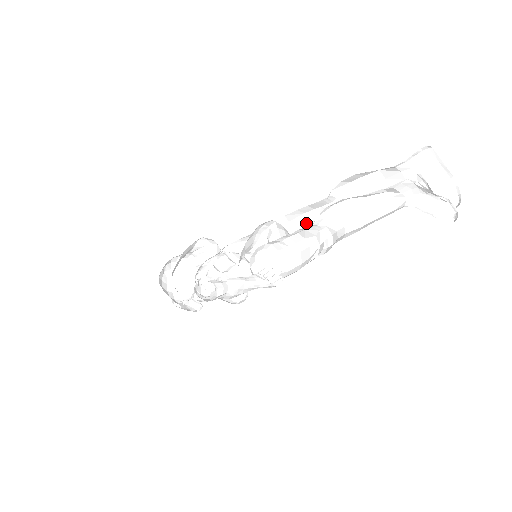
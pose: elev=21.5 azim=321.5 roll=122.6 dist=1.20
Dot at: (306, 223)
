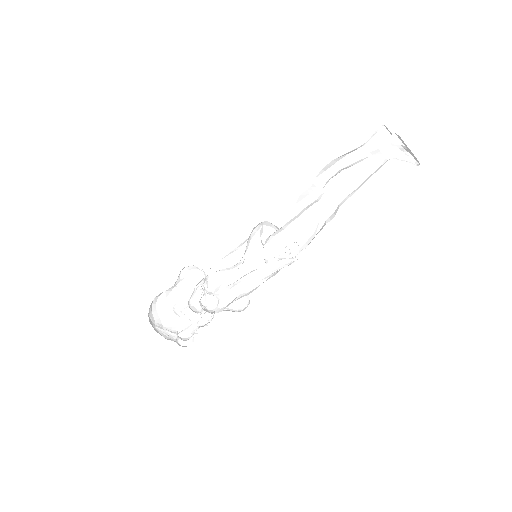
Dot at: (288, 220)
